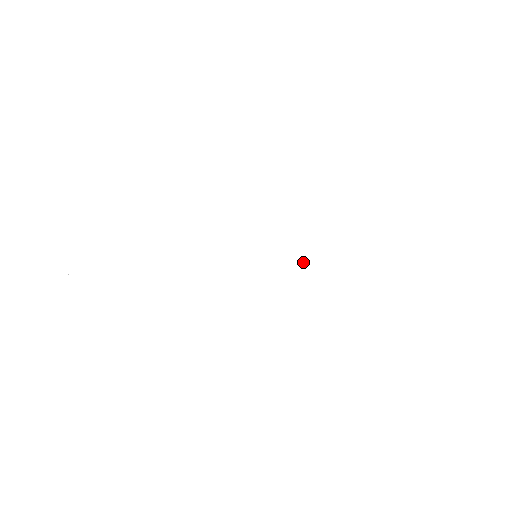
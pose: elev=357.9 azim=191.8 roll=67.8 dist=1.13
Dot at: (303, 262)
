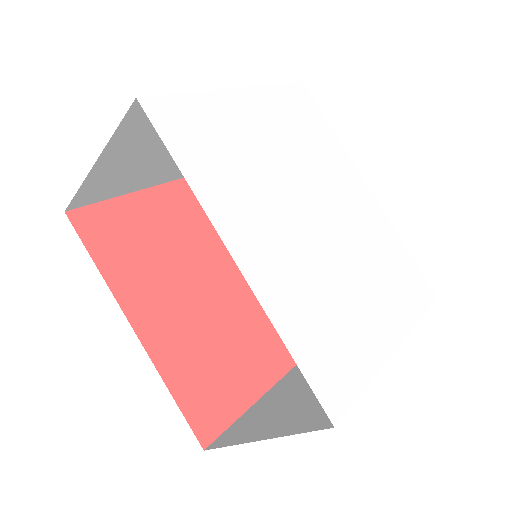
Dot at: (358, 259)
